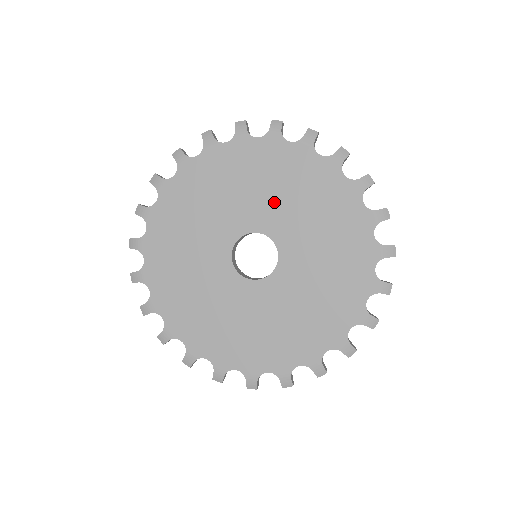
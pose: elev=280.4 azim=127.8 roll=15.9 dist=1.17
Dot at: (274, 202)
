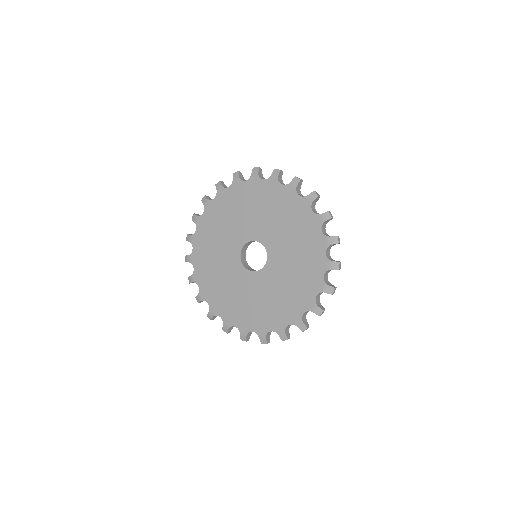
Dot at: (268, 223)
